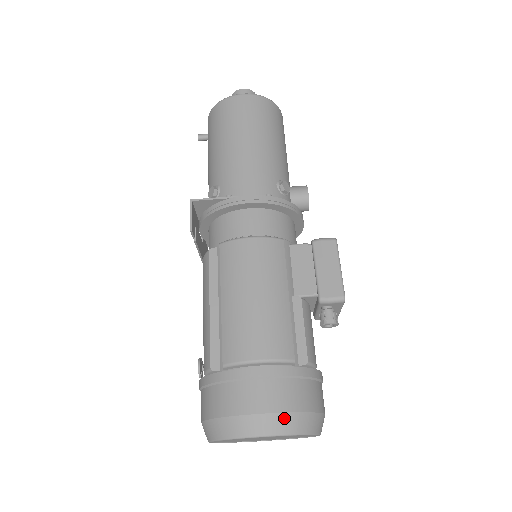
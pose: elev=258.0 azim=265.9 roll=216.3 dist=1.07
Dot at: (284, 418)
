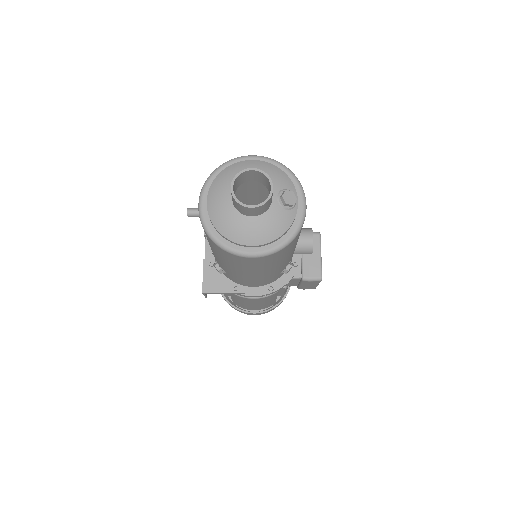
Dot at: occluded
